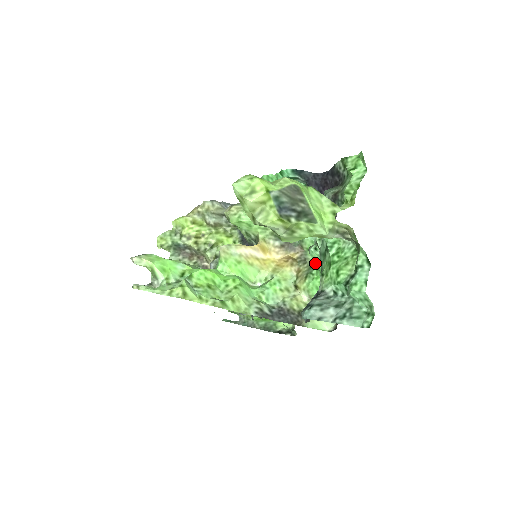
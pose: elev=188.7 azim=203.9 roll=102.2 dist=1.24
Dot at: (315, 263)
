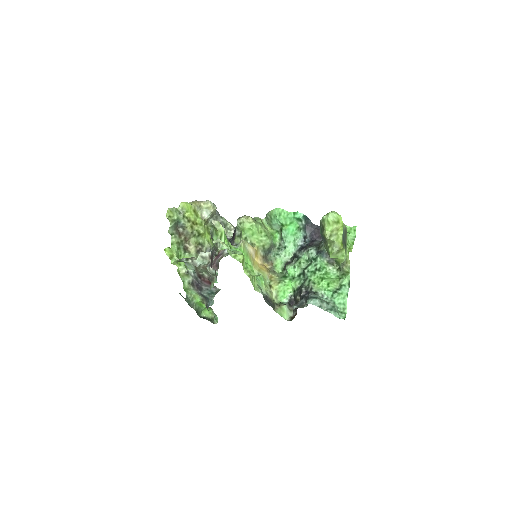
Dot at: (285, 276)
